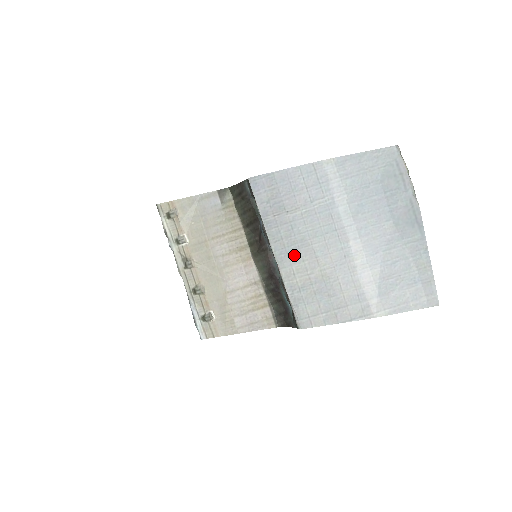
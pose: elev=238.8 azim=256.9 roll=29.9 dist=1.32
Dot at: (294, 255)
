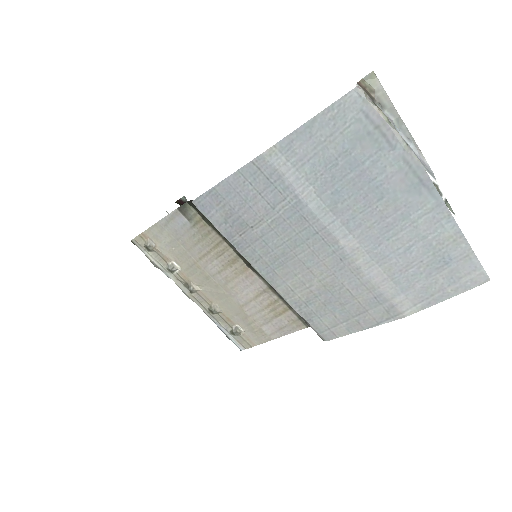
Dot at: (282, 271)
